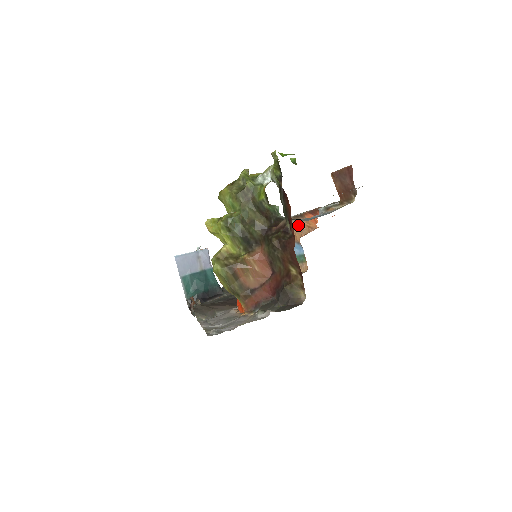
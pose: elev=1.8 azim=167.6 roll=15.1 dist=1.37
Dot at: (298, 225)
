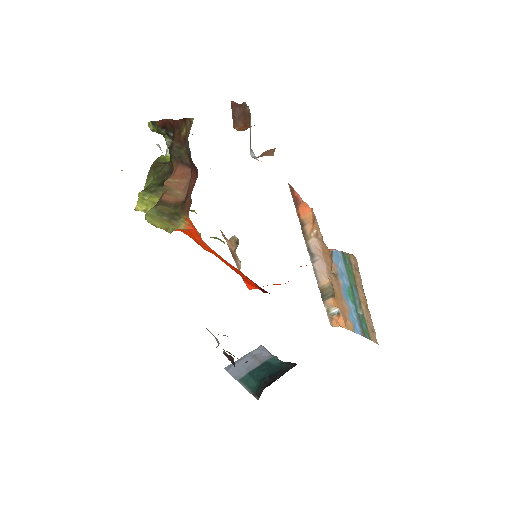
Dot at: (315, 241)
